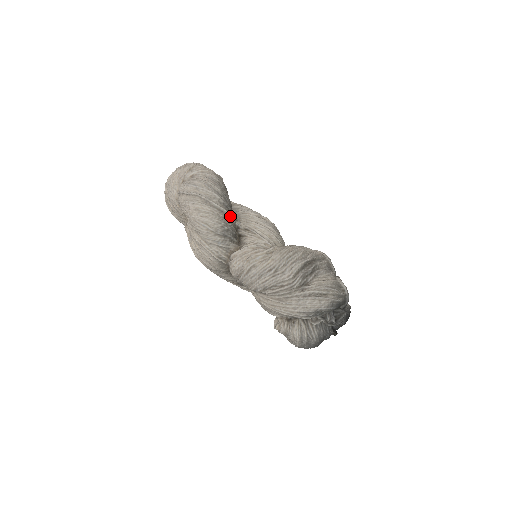
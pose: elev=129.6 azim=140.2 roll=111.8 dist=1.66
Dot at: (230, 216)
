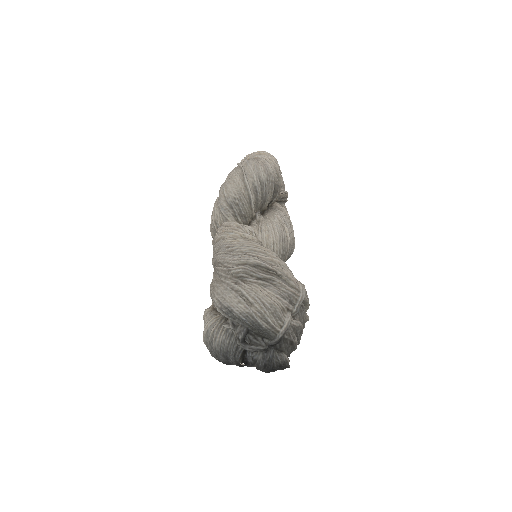
Dot at: (251, 198)
